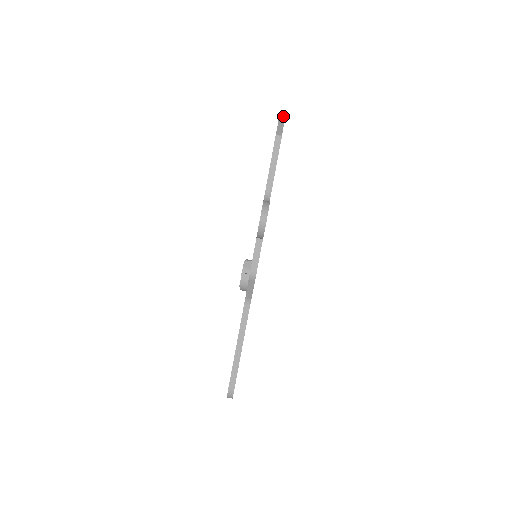
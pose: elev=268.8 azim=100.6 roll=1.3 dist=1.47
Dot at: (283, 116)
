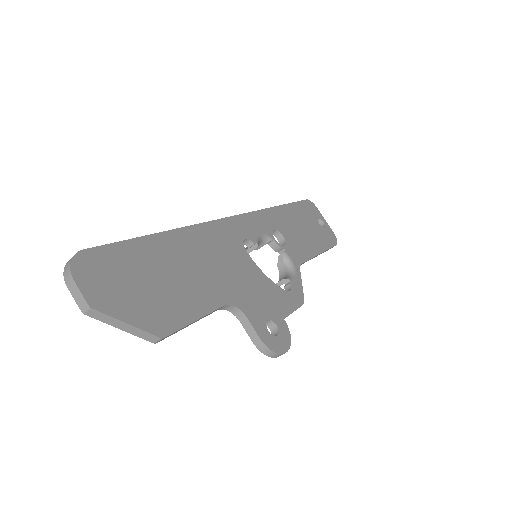
Dot at: (90, 312)
